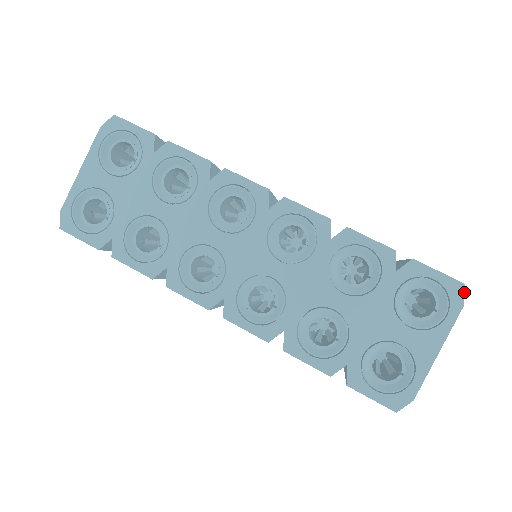
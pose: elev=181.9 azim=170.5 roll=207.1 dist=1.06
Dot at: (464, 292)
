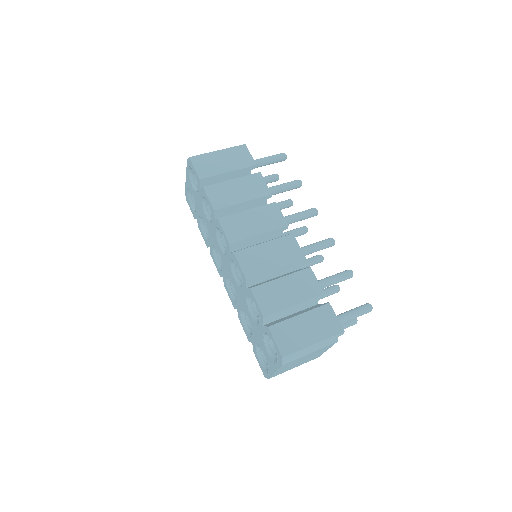
Dot at: (282, 361)
